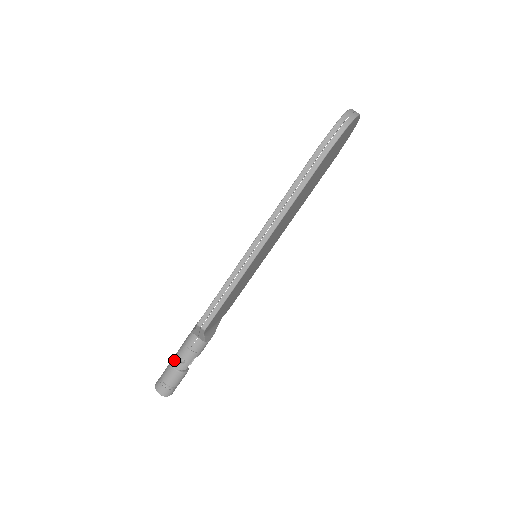
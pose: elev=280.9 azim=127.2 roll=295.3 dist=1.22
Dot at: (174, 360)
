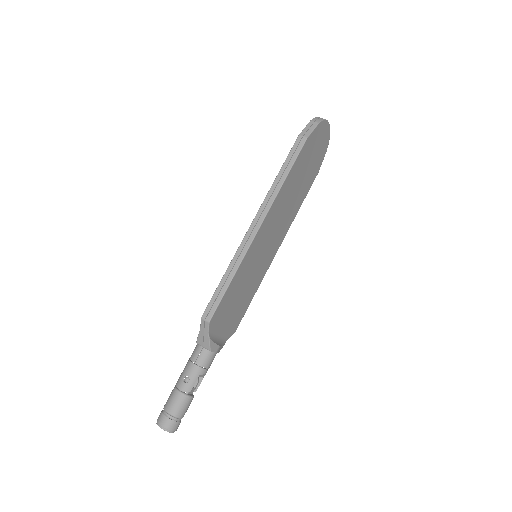
Dot at: (178, 382)
